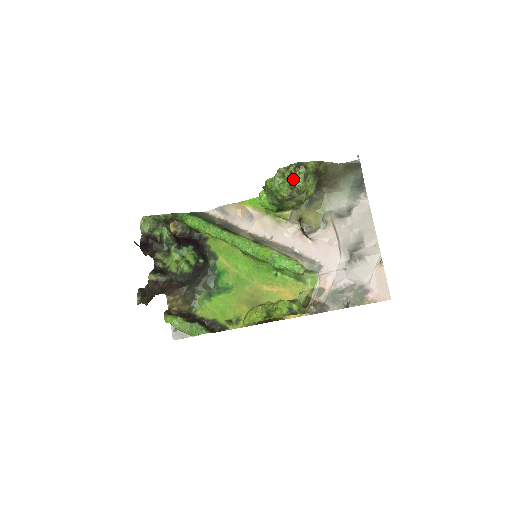
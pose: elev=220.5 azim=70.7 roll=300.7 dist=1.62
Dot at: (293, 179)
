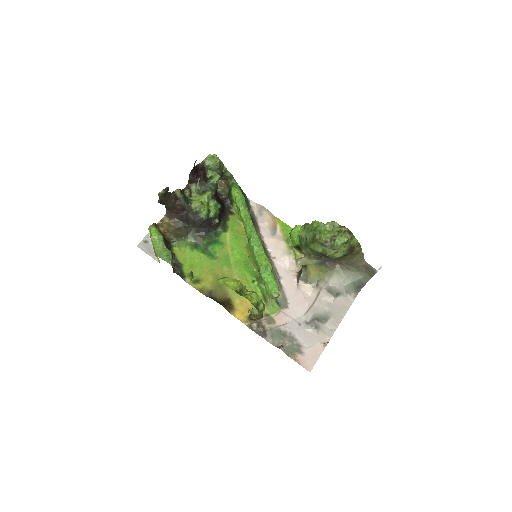
Dot at: (338, 235)
